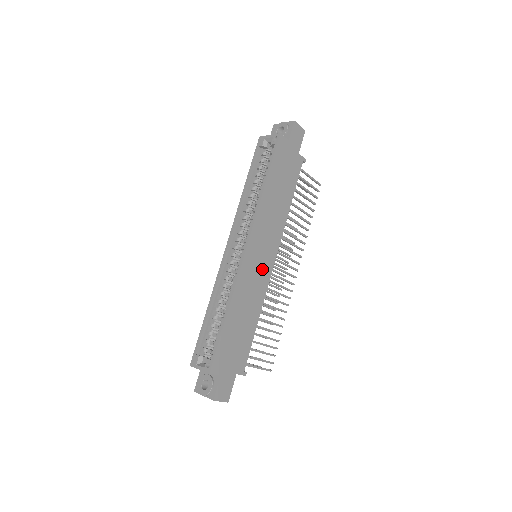
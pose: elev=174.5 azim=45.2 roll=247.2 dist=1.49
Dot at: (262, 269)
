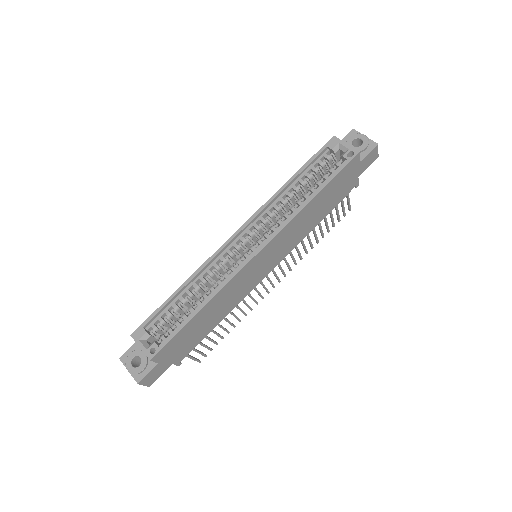
Dot at: (256, 276)
